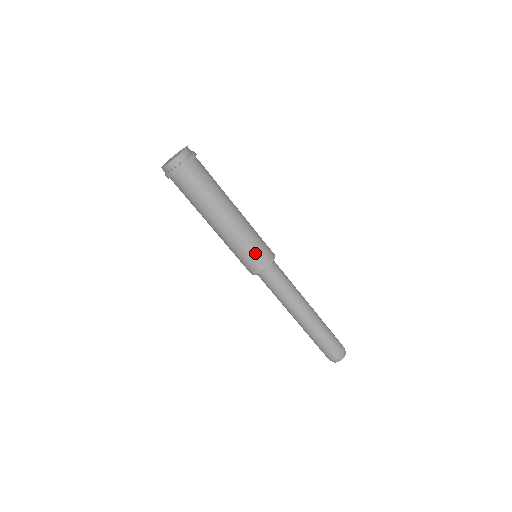
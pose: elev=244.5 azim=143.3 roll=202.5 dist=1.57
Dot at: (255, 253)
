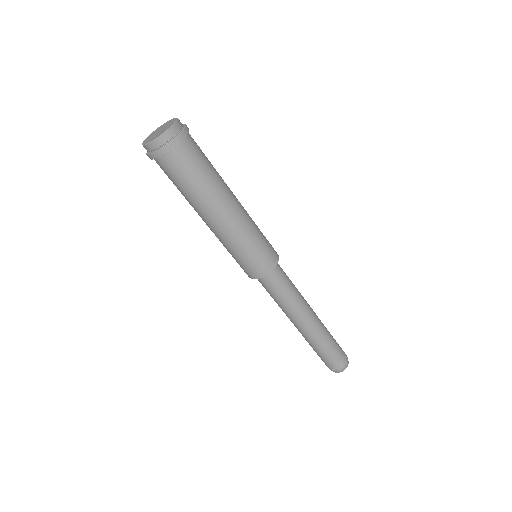
Dot at: (265, 244)
